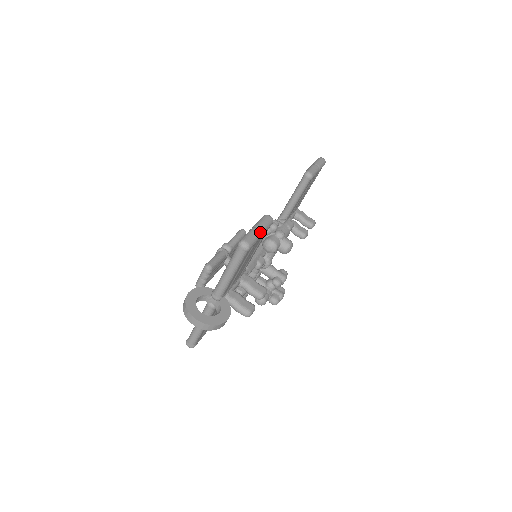
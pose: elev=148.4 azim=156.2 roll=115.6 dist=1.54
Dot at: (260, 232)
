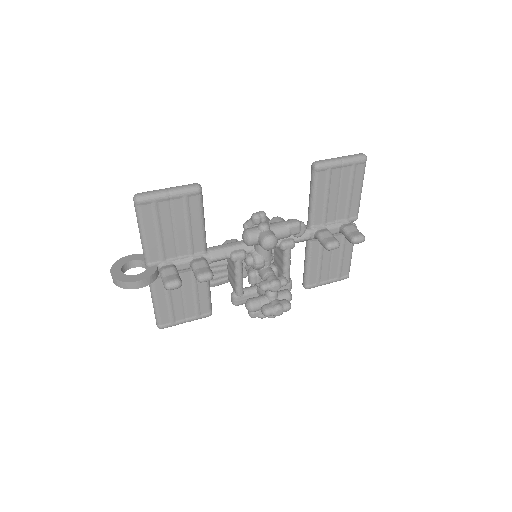
Dot at: (165, 192)
